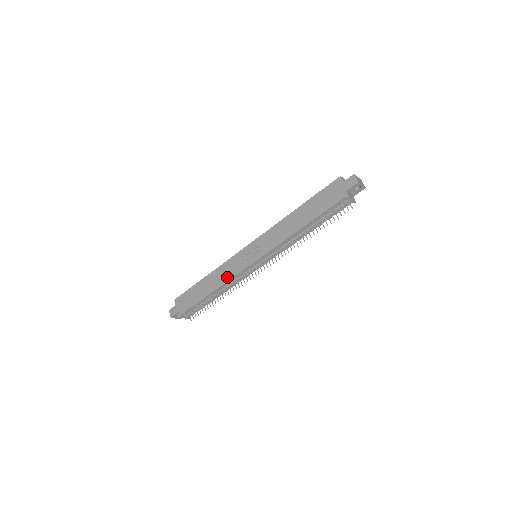
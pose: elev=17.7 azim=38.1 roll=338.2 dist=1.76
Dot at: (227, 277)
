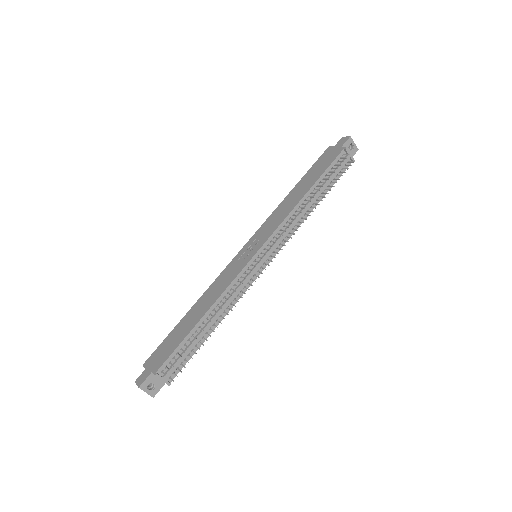
Dot at: (223, 288)
